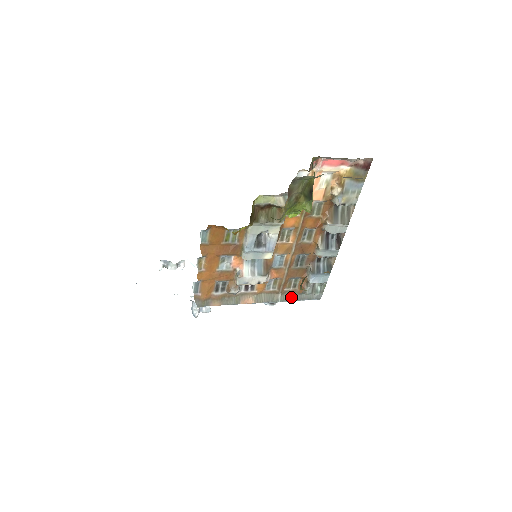
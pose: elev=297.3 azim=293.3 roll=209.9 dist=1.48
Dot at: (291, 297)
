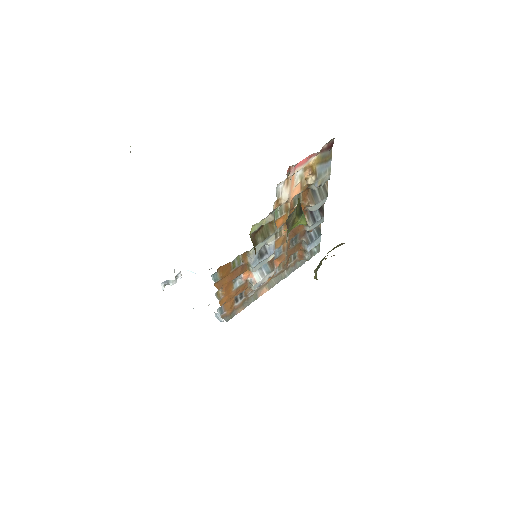
Dot at: (295, 267)
